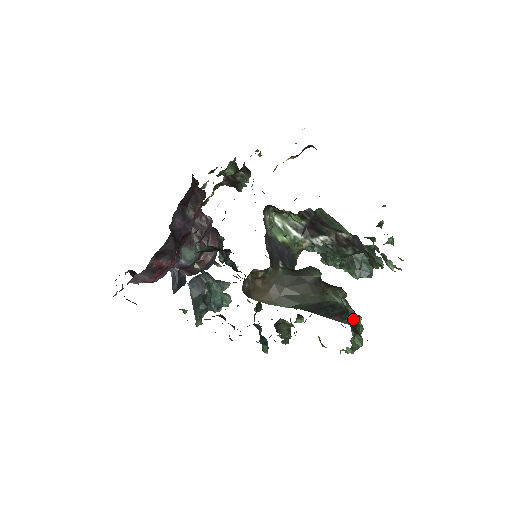
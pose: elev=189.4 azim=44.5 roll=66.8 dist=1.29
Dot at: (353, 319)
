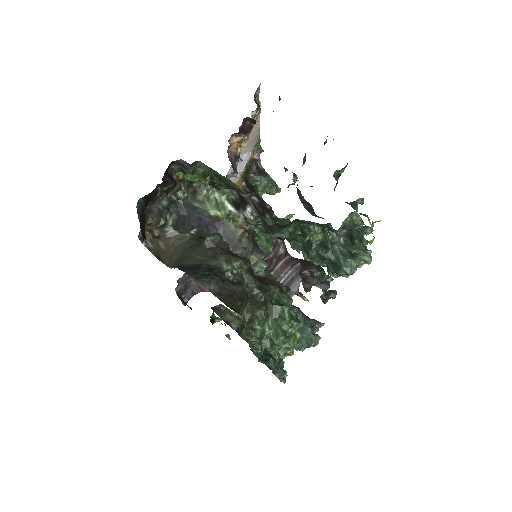
Dot at: (260, 300)
